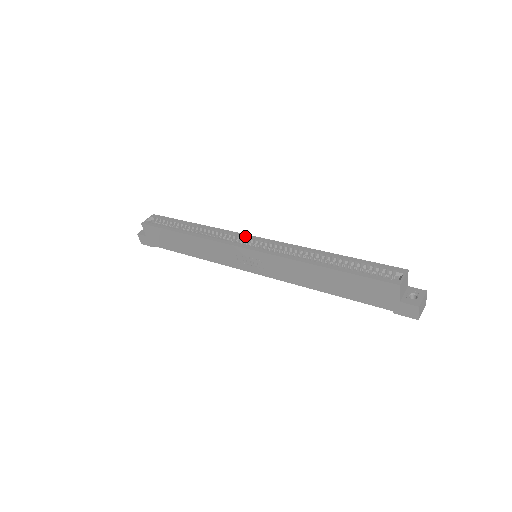
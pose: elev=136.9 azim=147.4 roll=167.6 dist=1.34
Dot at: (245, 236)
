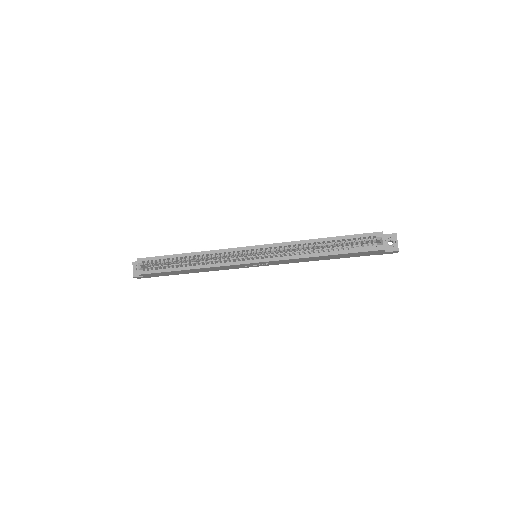
Dot at: (241, 250)
